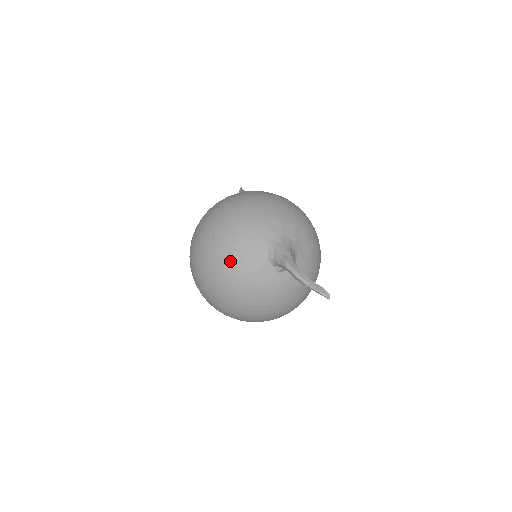
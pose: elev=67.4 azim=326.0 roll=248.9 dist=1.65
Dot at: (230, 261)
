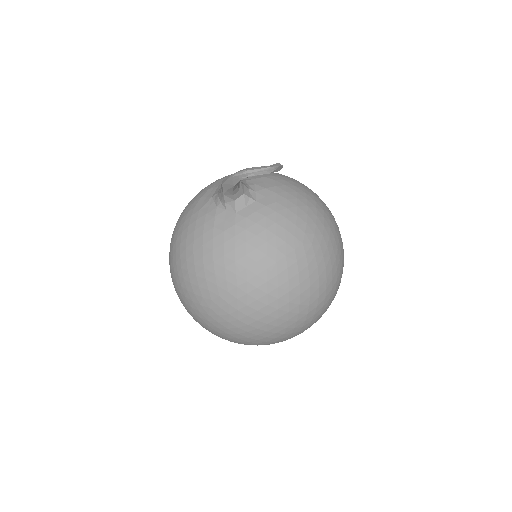
Dot at: (184, 242)
